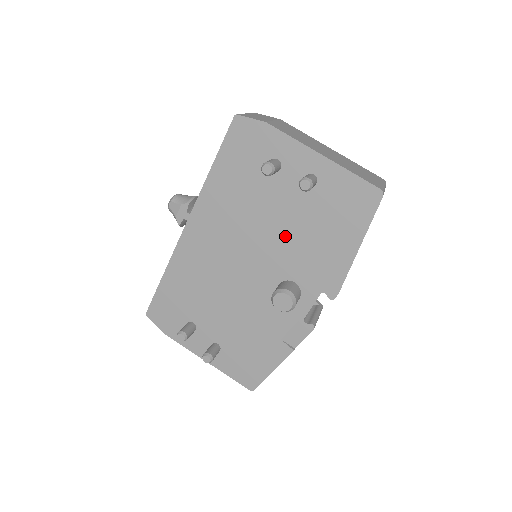
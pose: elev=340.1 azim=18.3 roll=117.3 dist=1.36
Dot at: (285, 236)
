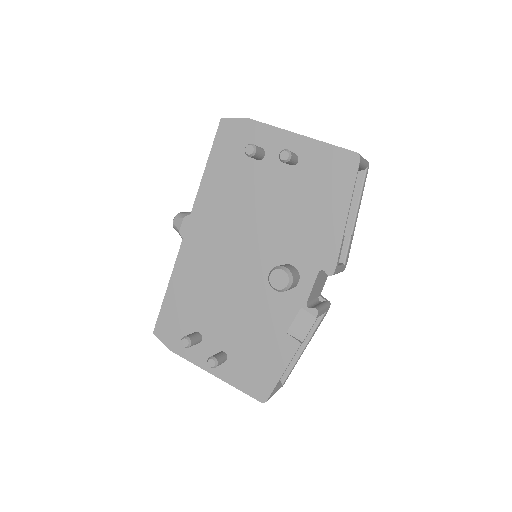
Dot at: (277, 219)
